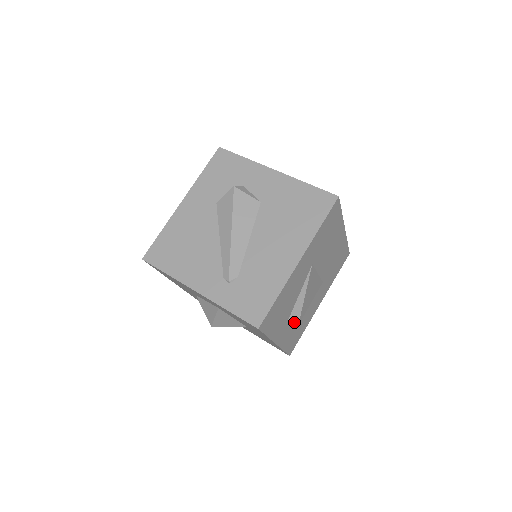
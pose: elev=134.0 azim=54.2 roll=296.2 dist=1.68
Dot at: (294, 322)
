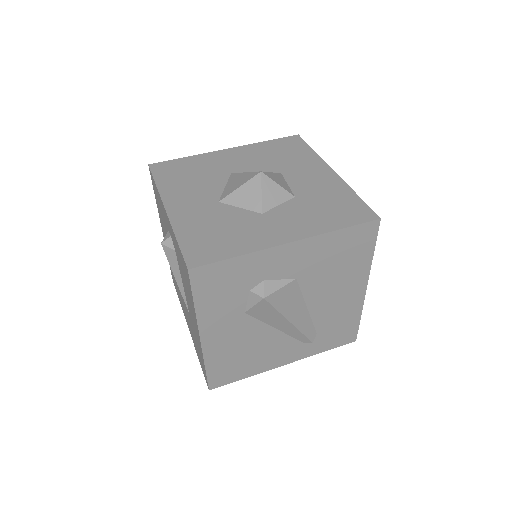
Dot at: occluded
